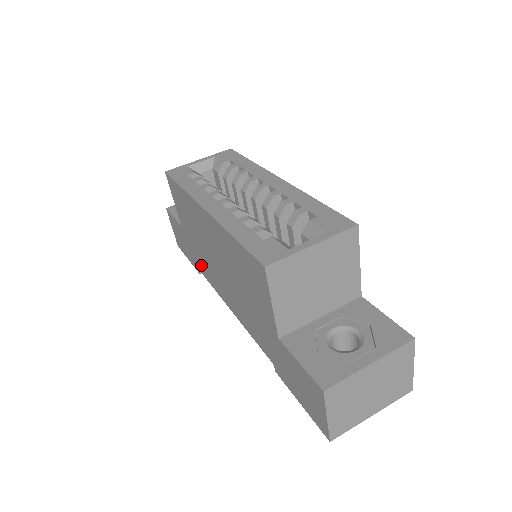
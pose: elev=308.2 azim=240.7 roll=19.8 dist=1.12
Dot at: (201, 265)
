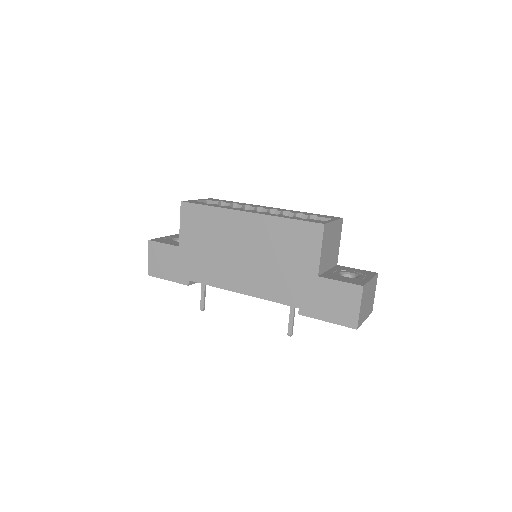
Dot at: (200, 272)
